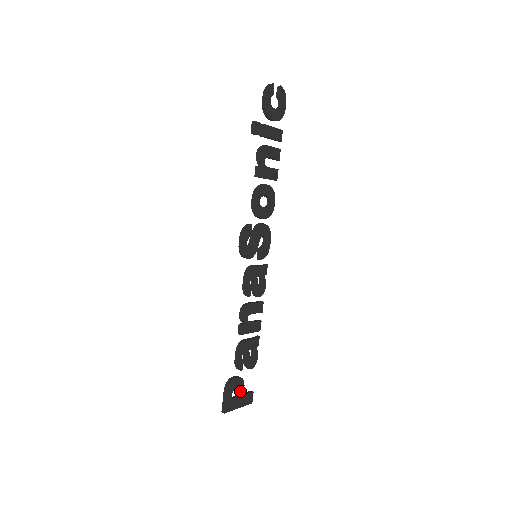
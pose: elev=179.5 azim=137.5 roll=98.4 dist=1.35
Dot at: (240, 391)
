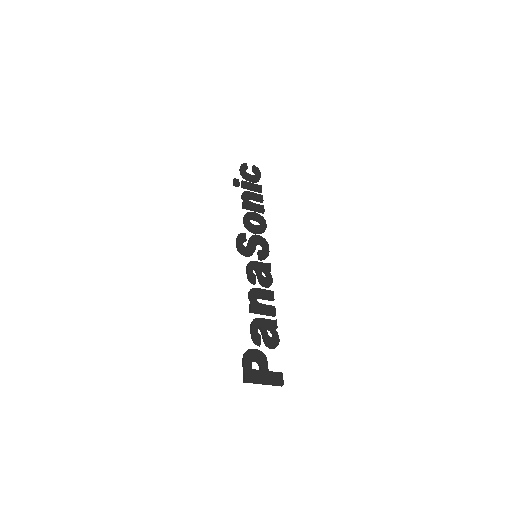
Dot at: (263, 365)
